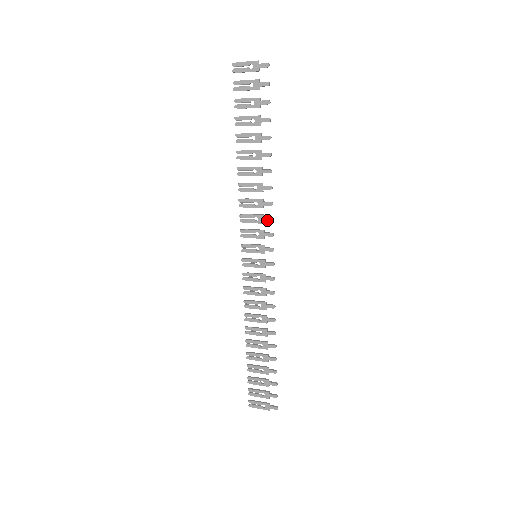
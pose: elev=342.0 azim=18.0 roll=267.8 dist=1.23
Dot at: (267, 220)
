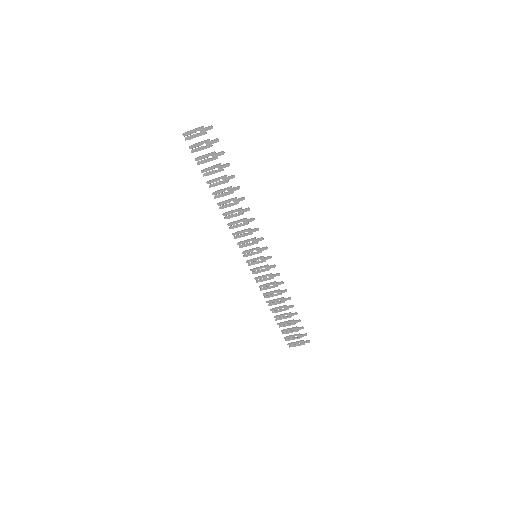
Dot at: (255, 231)
